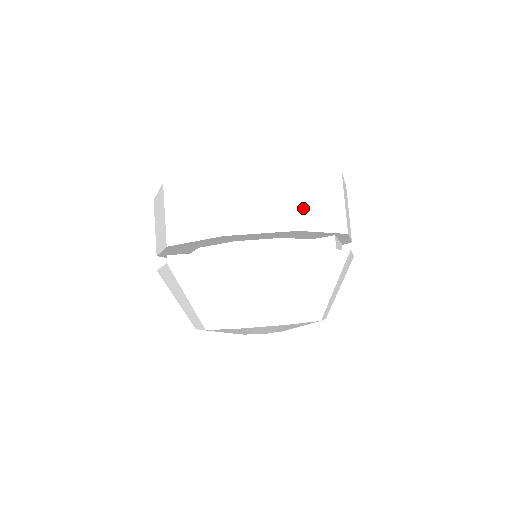
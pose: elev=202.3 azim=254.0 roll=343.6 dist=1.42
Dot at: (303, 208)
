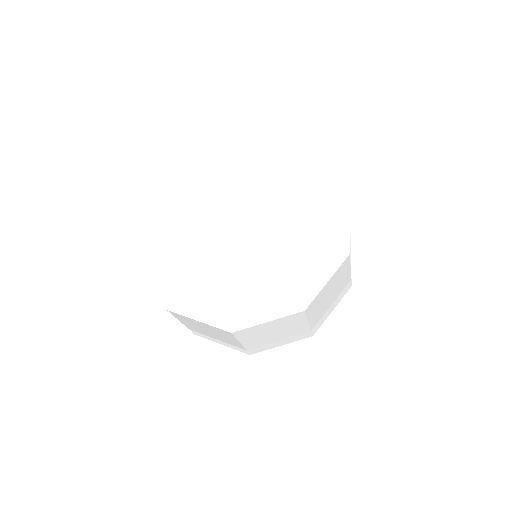
Dot at: (314, 318)
